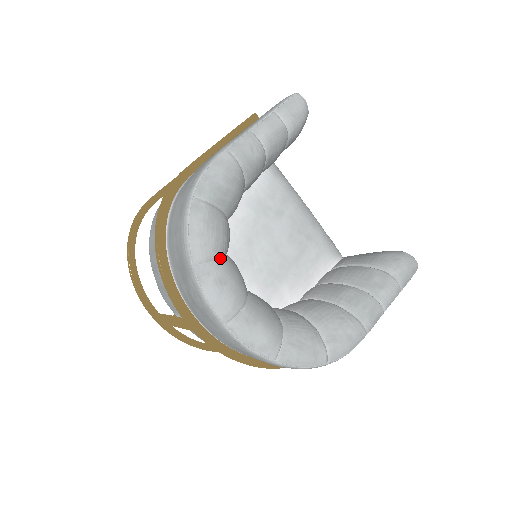
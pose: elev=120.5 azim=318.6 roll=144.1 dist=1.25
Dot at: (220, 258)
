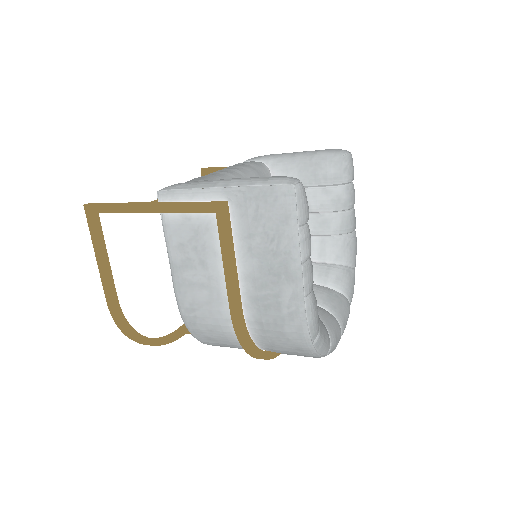
Dot at: (328, 332)
